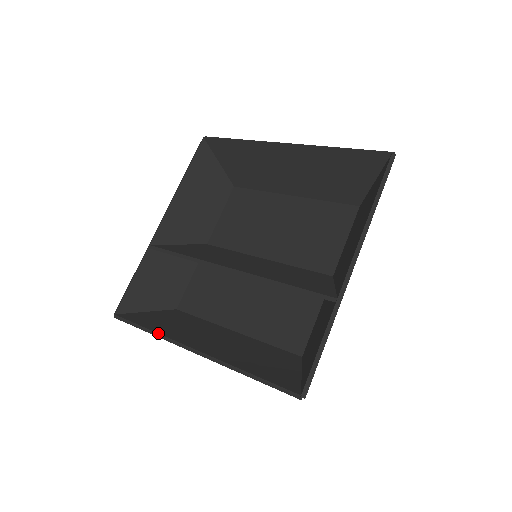
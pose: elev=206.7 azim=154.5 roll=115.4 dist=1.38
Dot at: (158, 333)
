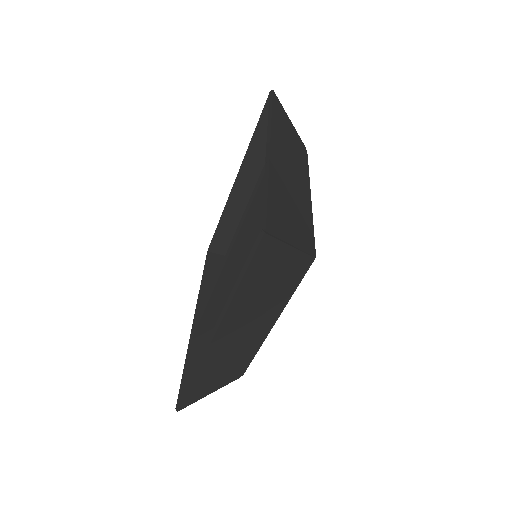
Dot at: (193, 370)
